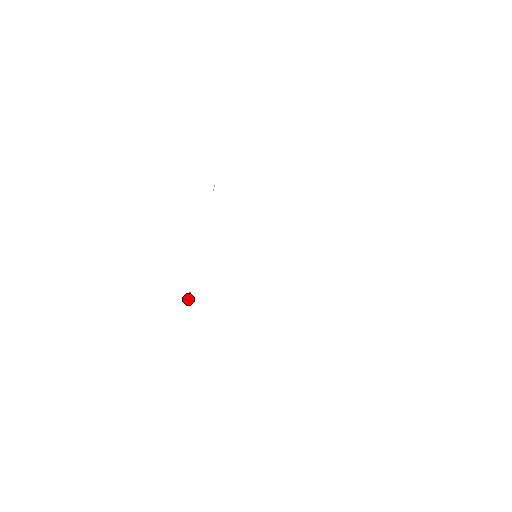
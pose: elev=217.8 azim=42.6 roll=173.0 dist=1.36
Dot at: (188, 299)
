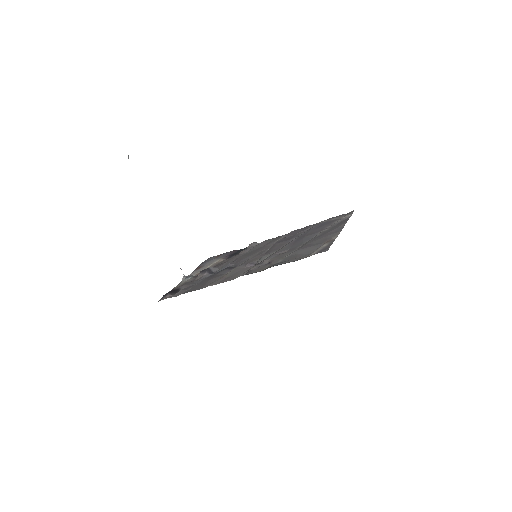
Dot at: (185, 276)
